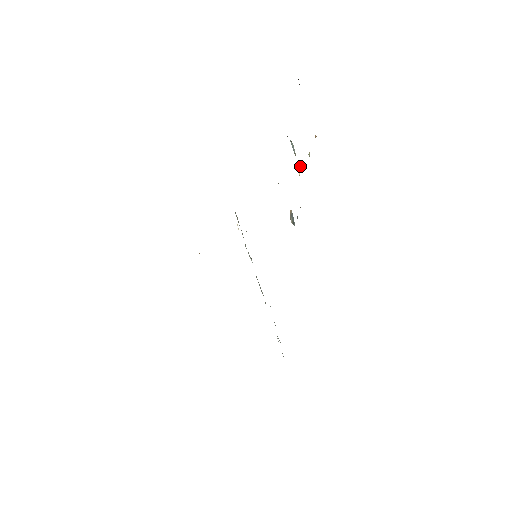
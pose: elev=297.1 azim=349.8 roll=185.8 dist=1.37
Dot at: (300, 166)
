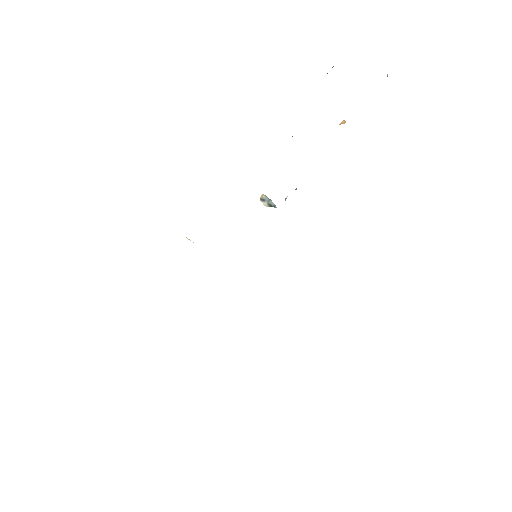
Dot at: occluded
